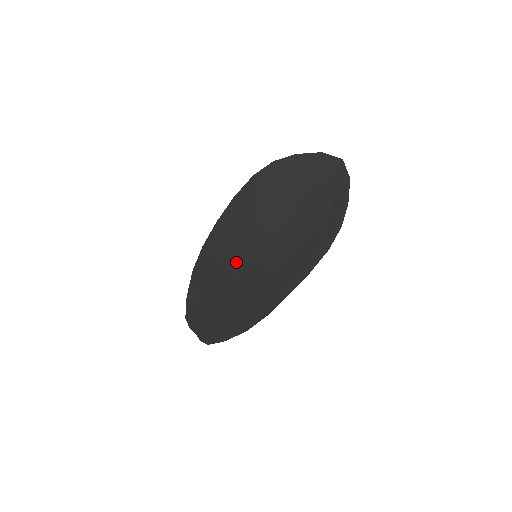
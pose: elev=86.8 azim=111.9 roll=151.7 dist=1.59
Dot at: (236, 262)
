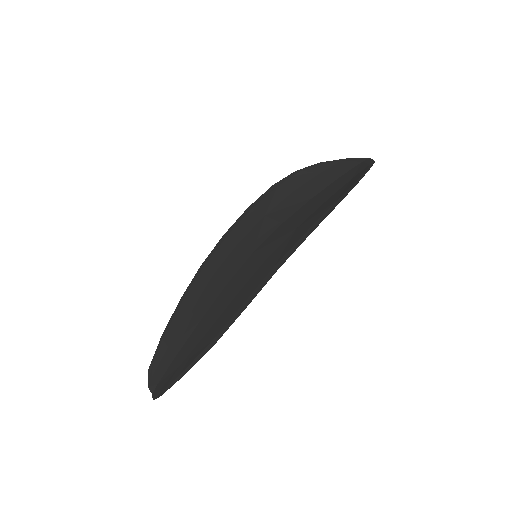
Dot at: (231, 267)
